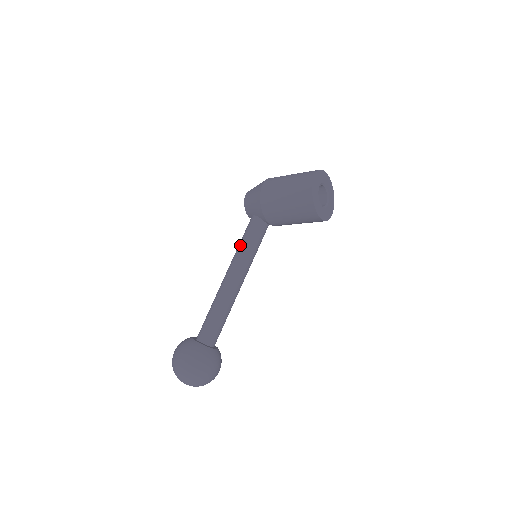
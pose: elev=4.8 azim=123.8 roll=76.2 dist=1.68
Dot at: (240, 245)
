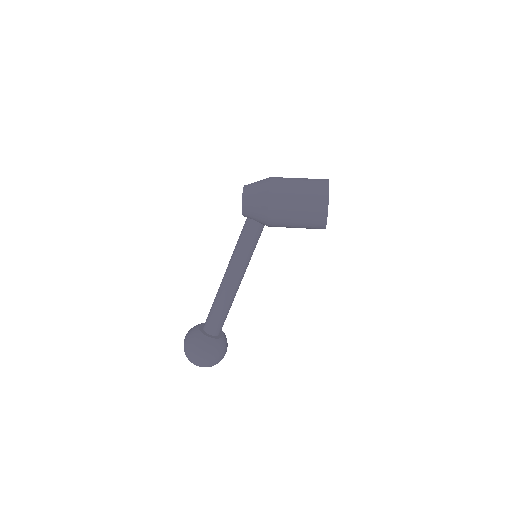
Dot at: (241, 249)
